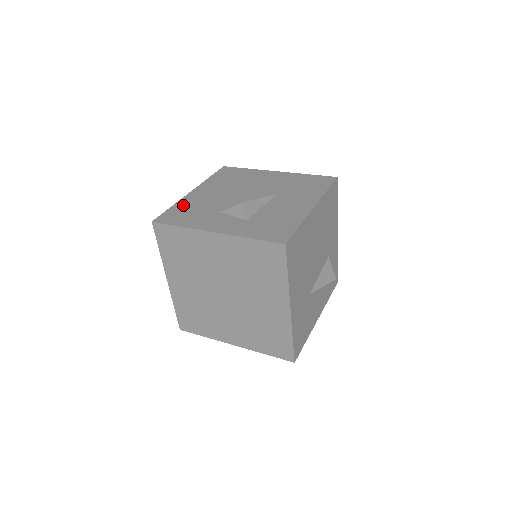
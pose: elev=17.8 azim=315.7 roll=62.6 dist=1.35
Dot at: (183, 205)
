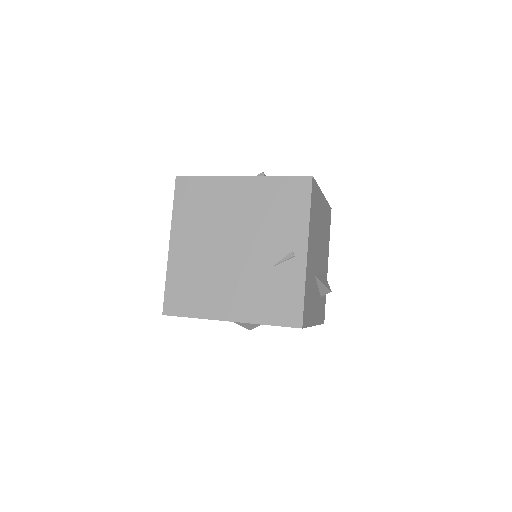
Dot at: occluded
